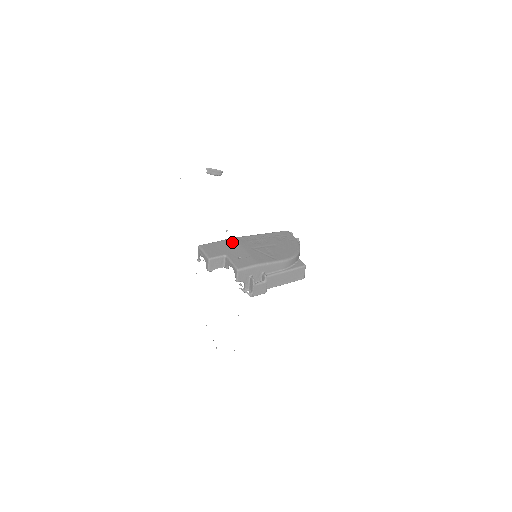
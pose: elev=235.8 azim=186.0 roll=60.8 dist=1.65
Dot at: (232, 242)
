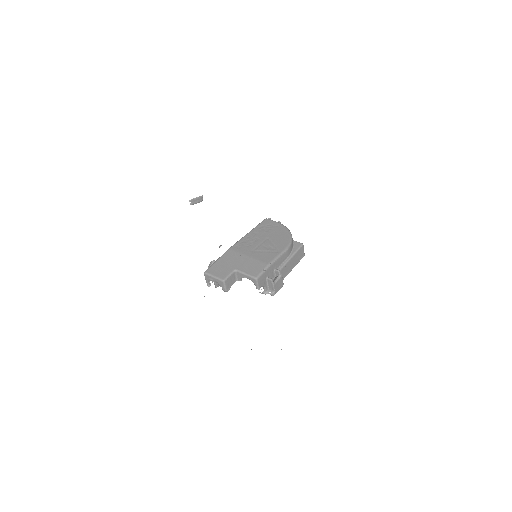
Dot at: (231, 254)
